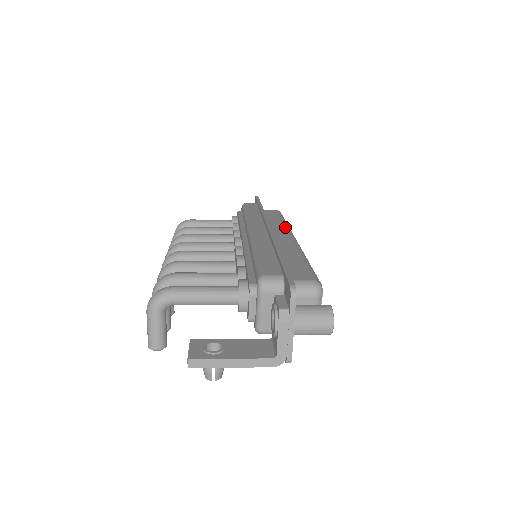
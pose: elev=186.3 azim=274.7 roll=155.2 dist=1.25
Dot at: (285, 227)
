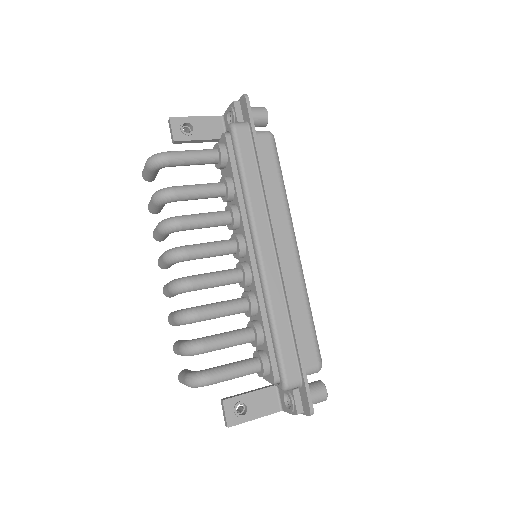
Dot at: (286, 214)
